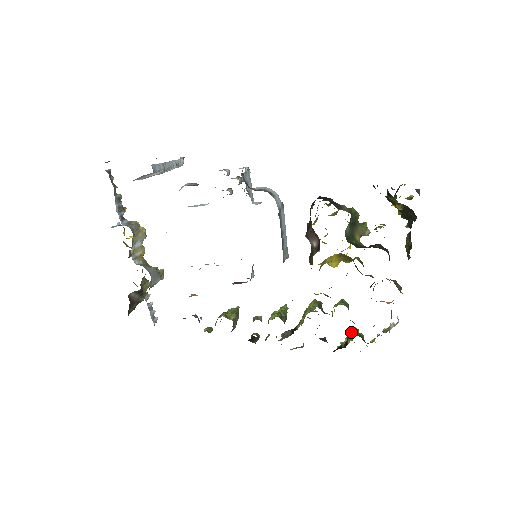
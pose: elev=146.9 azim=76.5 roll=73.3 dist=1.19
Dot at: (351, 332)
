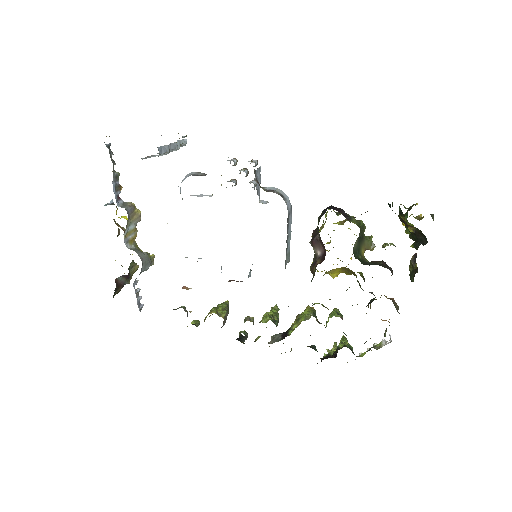
Dot at: (340, 342)
